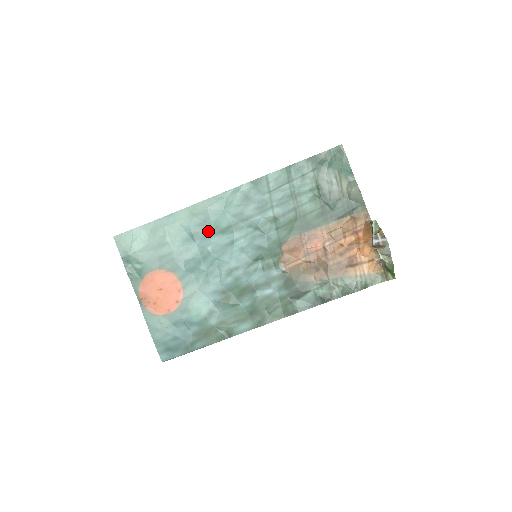
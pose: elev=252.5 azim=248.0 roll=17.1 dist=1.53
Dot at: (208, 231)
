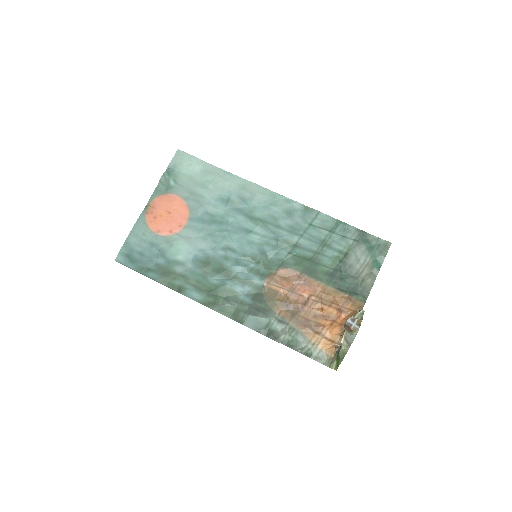
Dot at: (242, 208)
